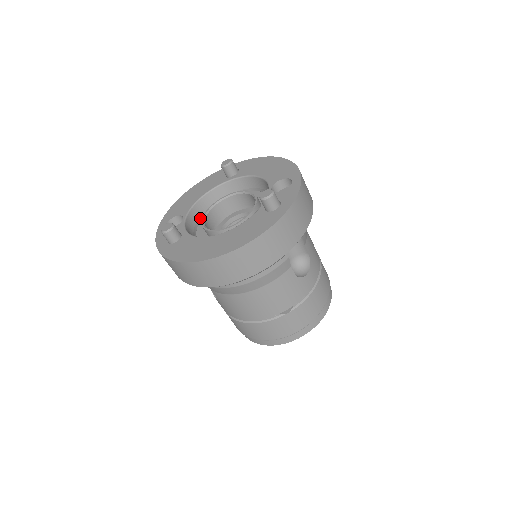
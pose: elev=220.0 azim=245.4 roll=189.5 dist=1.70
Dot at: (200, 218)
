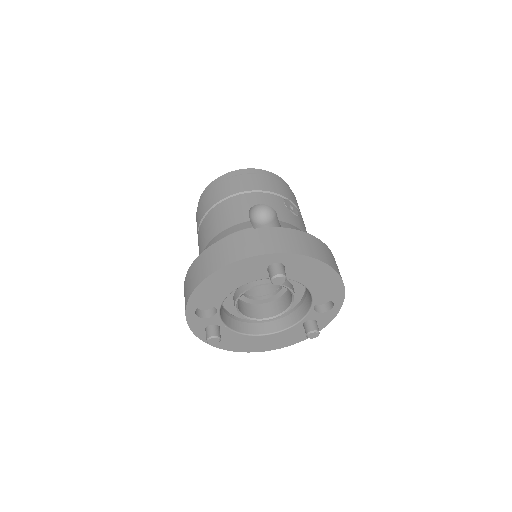
Dot at: occluded
